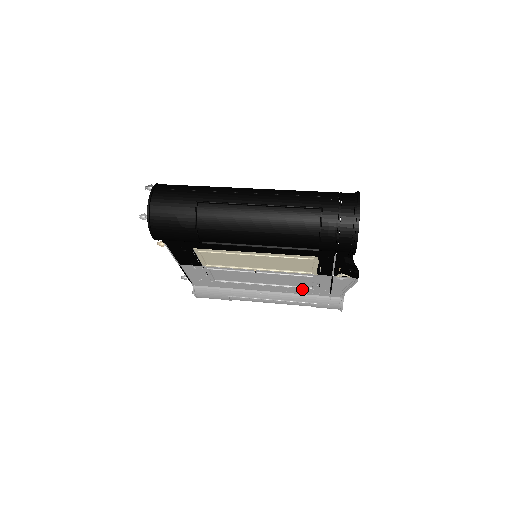
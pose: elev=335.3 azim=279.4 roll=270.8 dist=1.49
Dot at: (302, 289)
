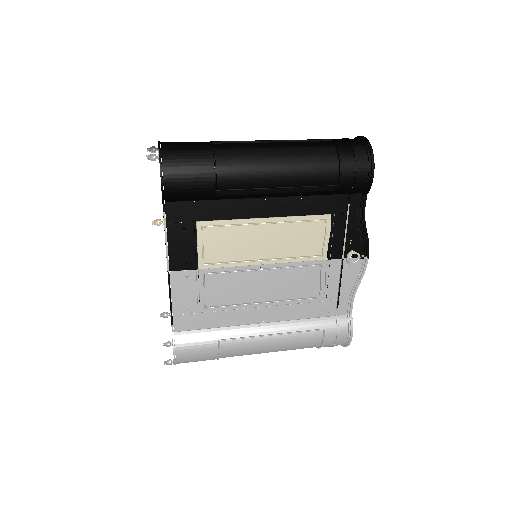
Dot at: (307, 305)
